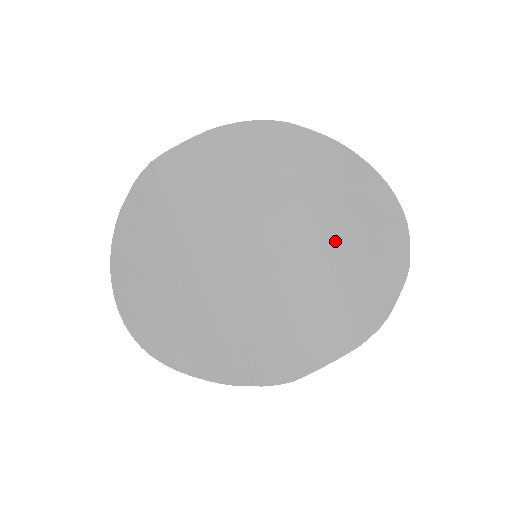
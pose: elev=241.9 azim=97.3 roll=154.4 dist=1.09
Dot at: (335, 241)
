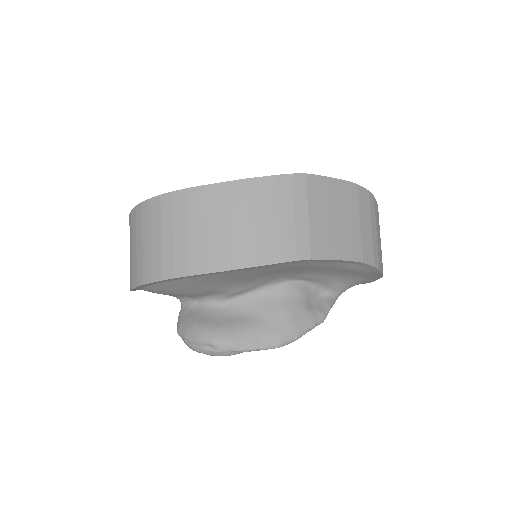
Dot at: occluded
